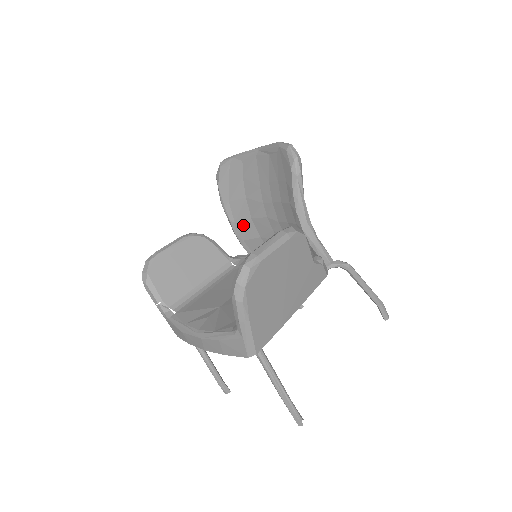
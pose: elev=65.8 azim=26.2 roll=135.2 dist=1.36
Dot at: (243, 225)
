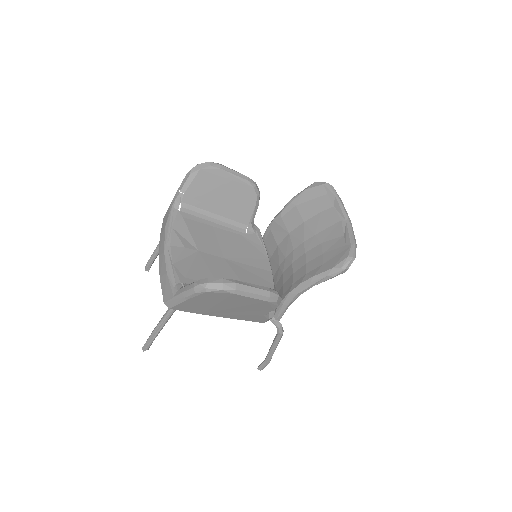
Dot at: (282, 226)
